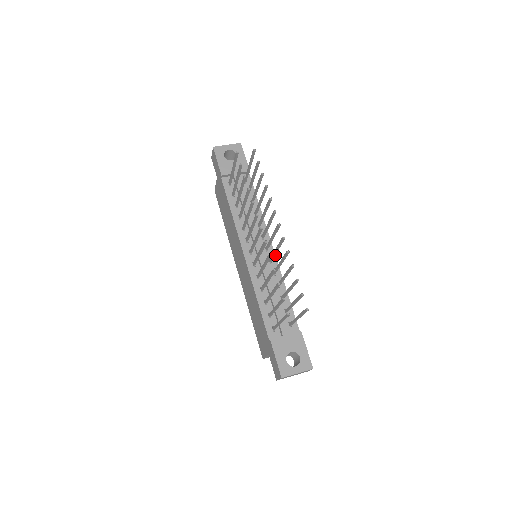
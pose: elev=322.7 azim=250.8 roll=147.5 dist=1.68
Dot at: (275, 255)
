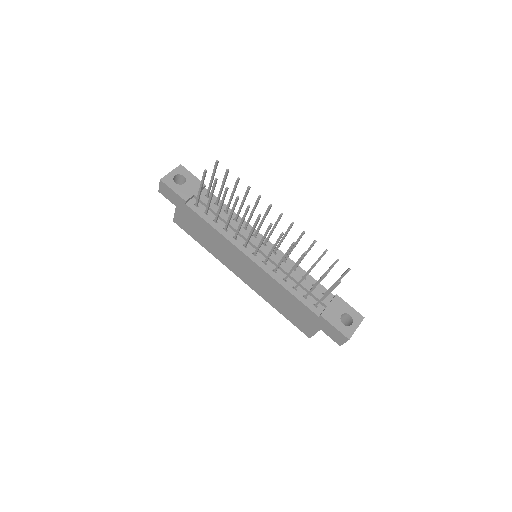
Dot at: occluded
